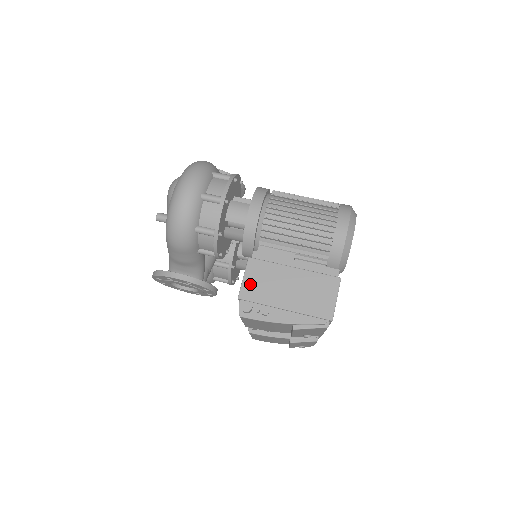
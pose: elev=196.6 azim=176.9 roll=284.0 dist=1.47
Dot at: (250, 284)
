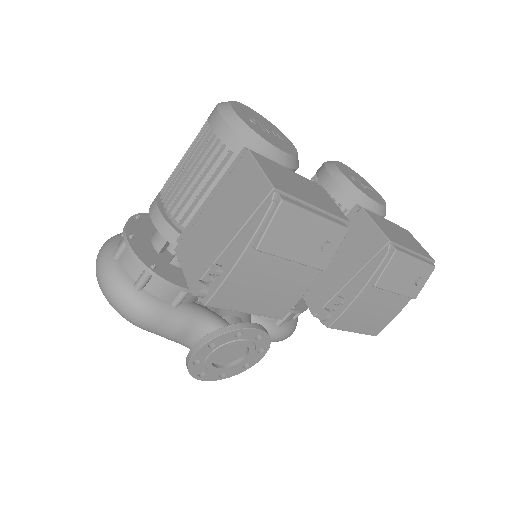
Dot at: (190, 267)
